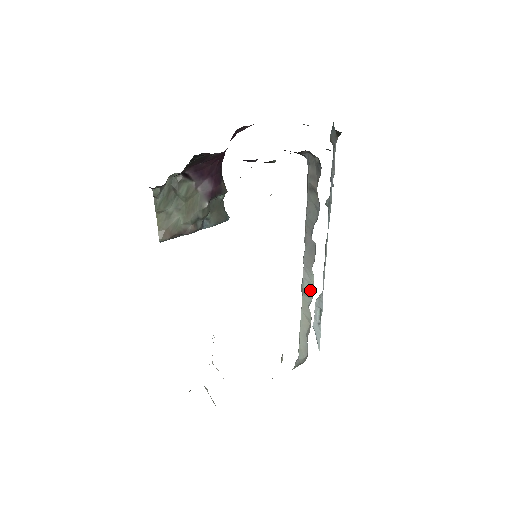
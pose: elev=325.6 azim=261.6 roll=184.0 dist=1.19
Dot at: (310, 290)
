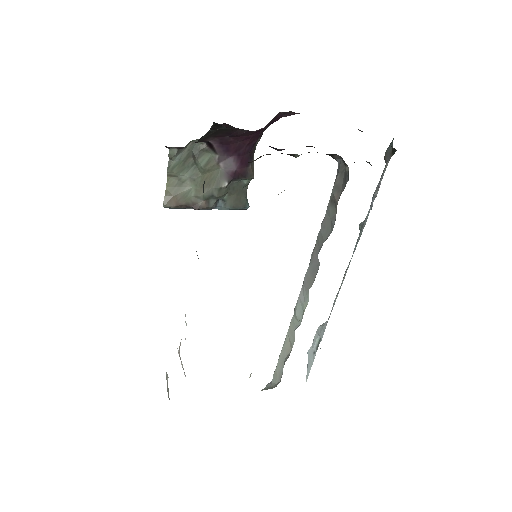
Dot at: (301, 313)
